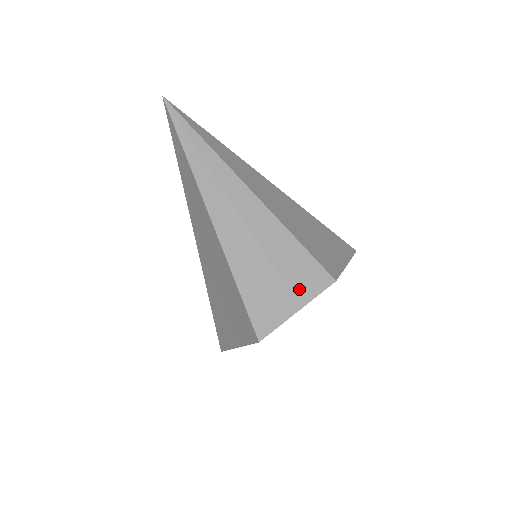
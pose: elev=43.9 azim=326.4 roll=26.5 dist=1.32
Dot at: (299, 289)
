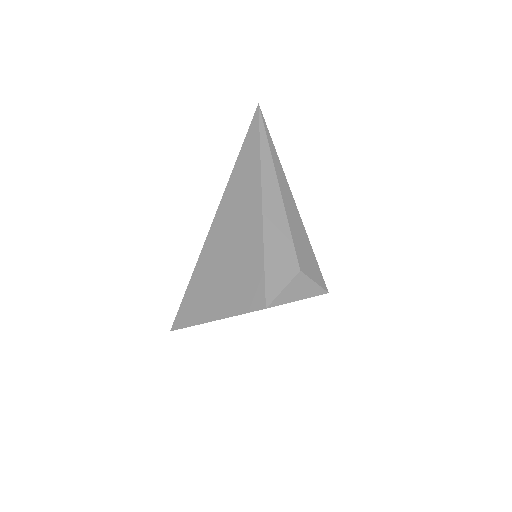
Dot at: (307, 284)
